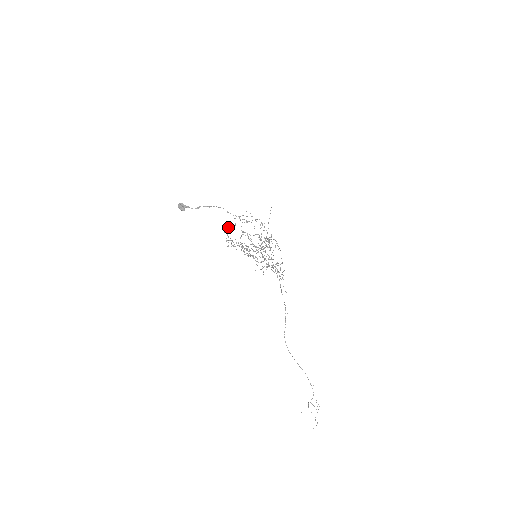
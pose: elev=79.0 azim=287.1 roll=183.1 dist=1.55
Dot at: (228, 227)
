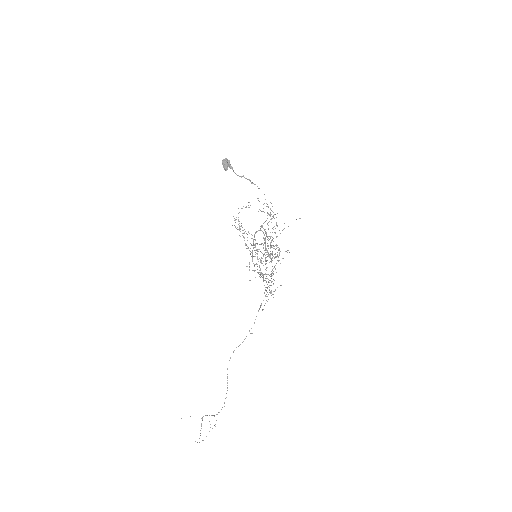
Dot at: occluded
